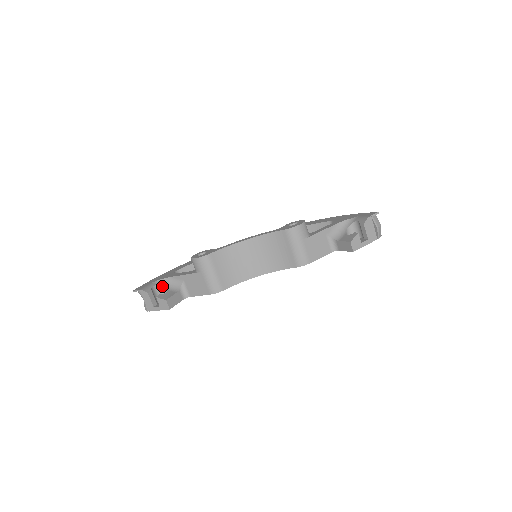
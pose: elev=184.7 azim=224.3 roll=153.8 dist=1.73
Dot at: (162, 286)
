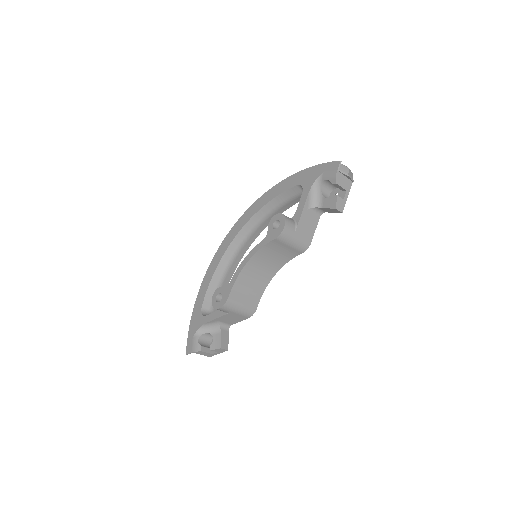
Dot at: (204, 334)
